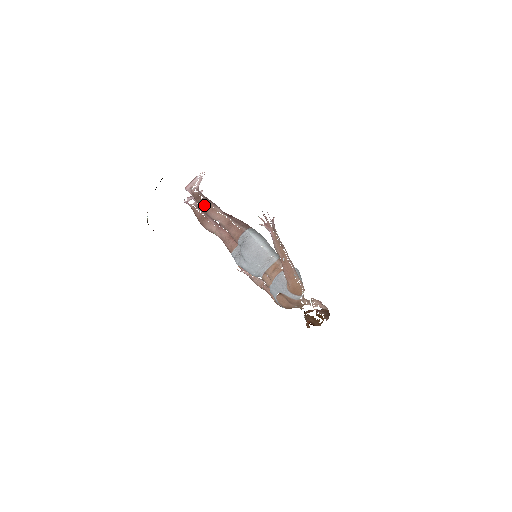
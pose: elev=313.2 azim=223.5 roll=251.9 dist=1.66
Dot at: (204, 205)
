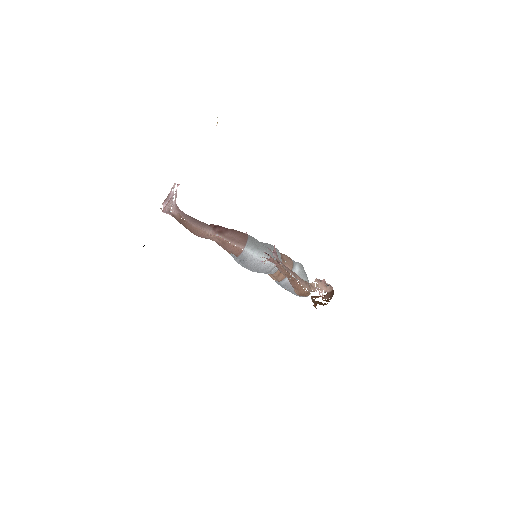
Dot at: (191, 230)
